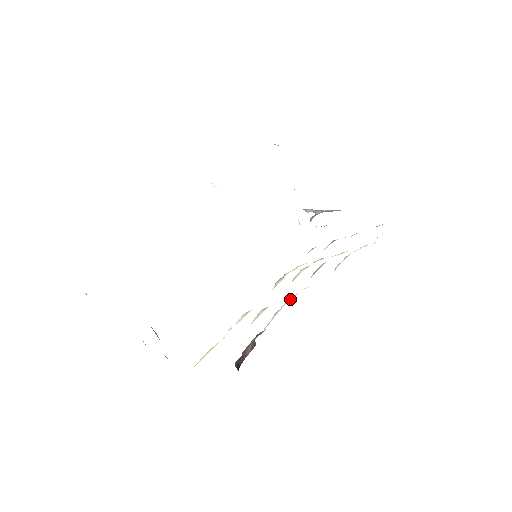
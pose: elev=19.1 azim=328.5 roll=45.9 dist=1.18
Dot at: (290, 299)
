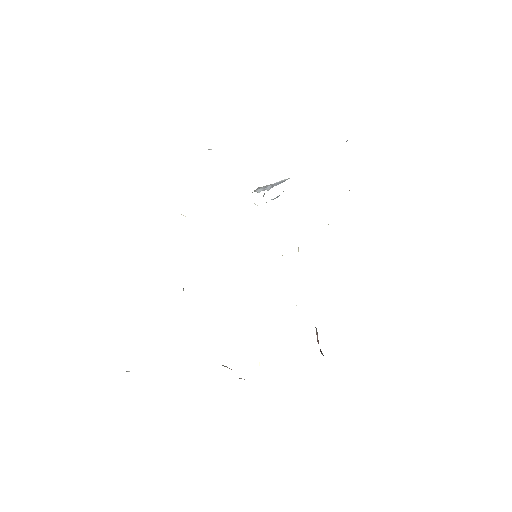
Dot at: occluded
